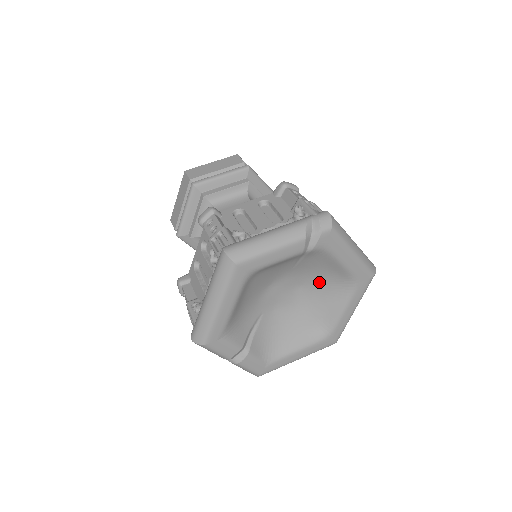
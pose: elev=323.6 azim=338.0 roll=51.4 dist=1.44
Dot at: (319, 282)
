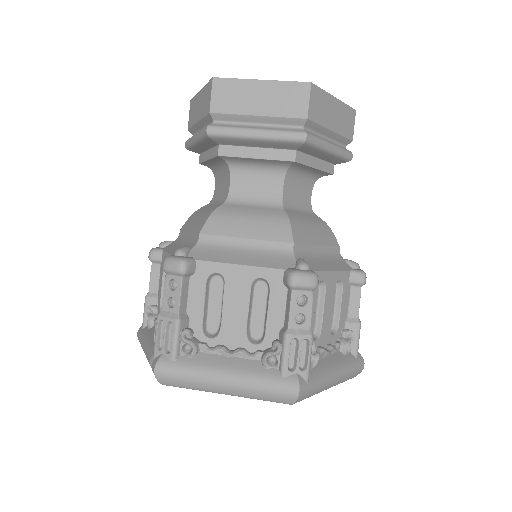
Dot at: occluded
